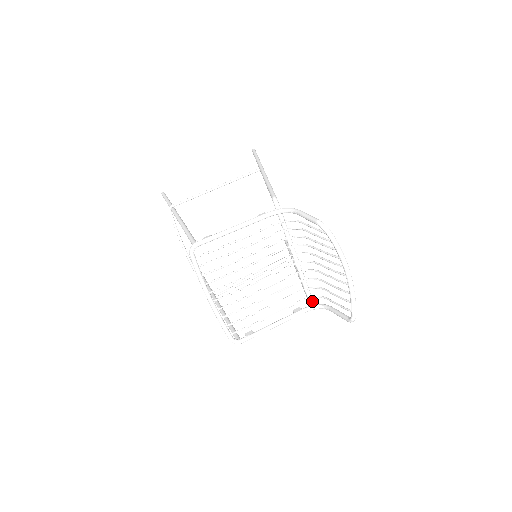
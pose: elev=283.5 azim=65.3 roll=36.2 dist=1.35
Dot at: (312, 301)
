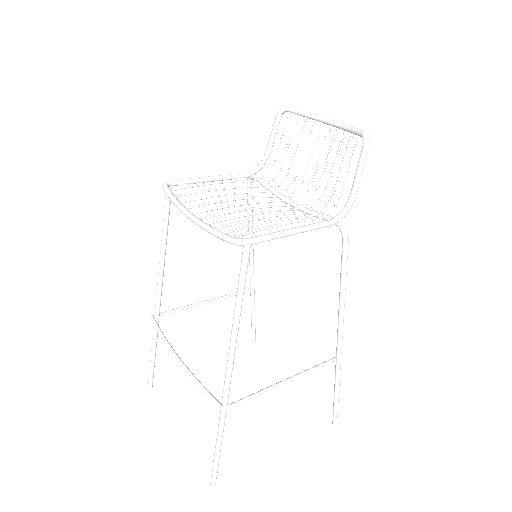
Dot at: occluded
